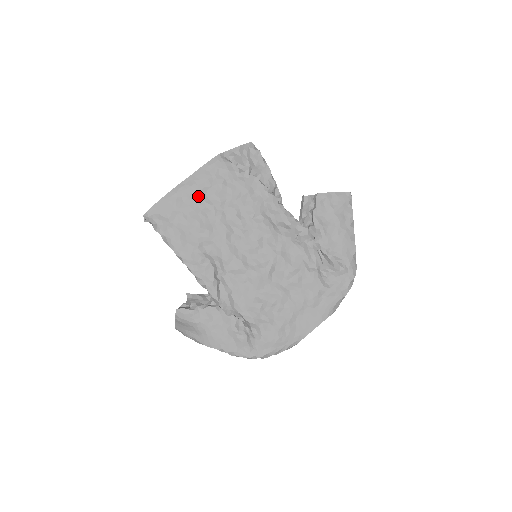
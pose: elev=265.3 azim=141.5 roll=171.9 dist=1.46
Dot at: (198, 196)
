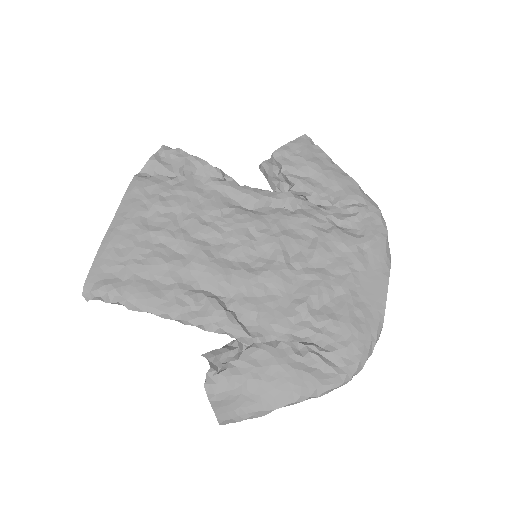
Dot at: (139, 230)
